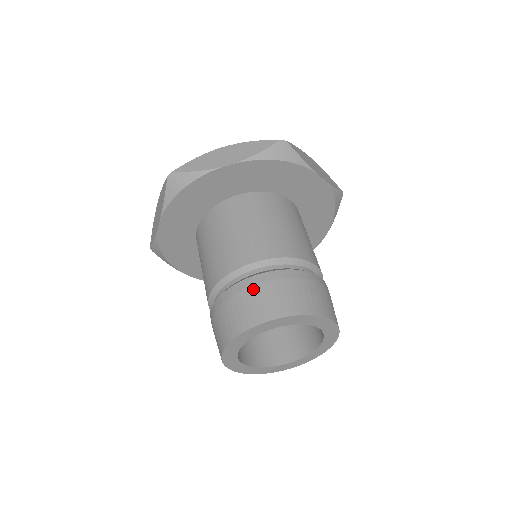
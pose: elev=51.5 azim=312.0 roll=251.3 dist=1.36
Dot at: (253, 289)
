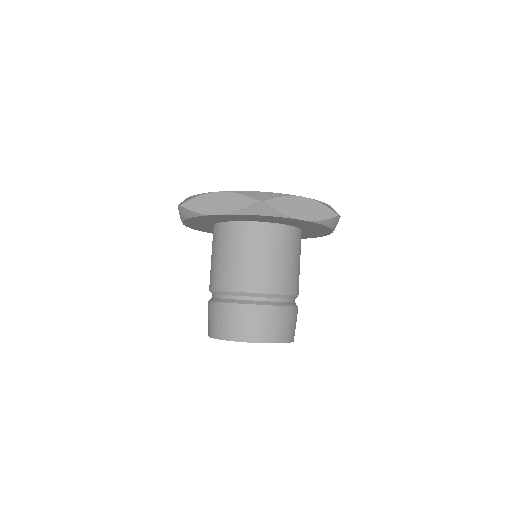
Dot at: (271, 316)
